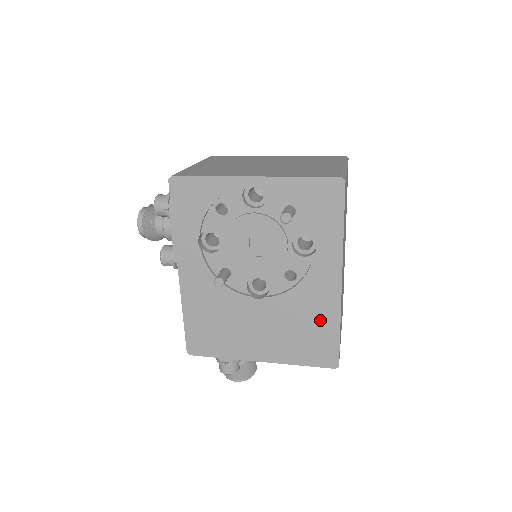
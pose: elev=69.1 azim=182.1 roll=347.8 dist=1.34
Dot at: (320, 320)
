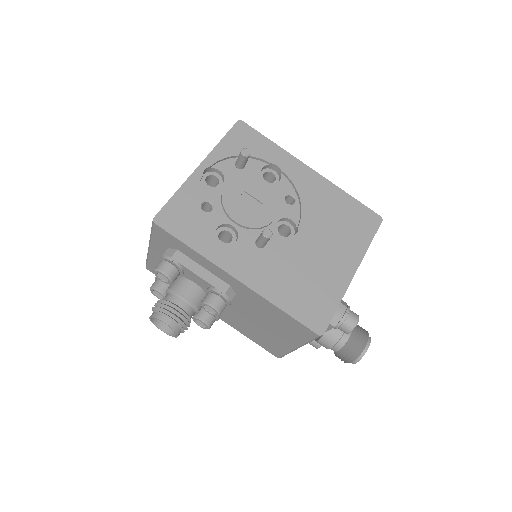
Dot at: (336, 202)
